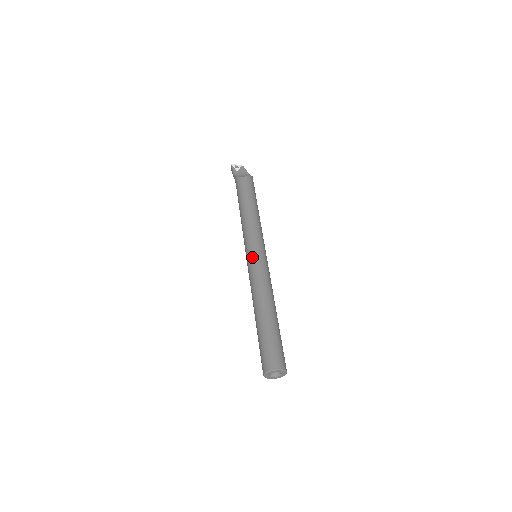
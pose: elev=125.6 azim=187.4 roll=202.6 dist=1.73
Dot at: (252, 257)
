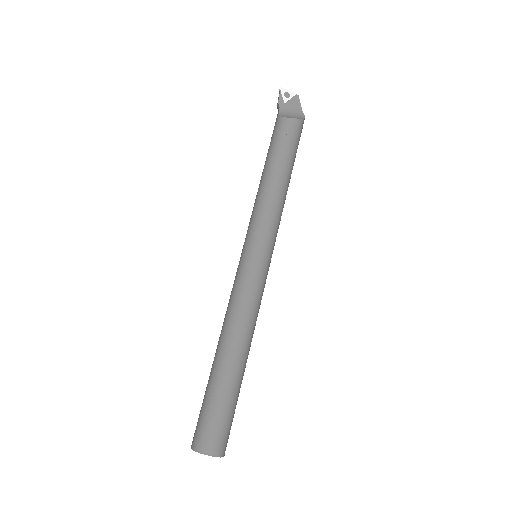
Dot at: (245, 260)
